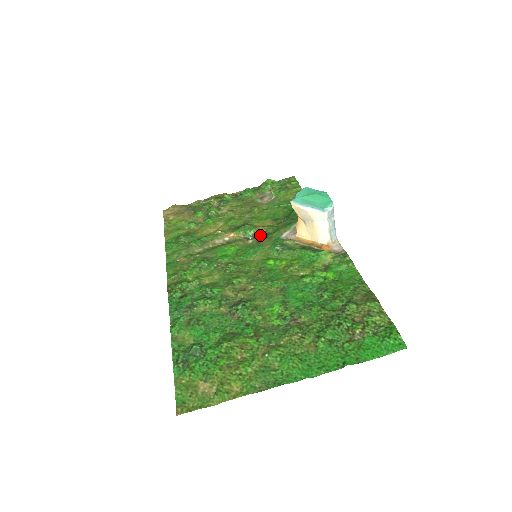
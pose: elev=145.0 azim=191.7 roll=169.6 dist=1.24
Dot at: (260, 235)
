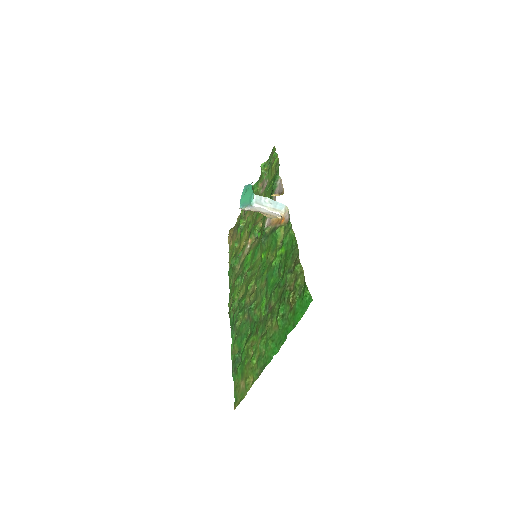
Dot at: (260, 231)
